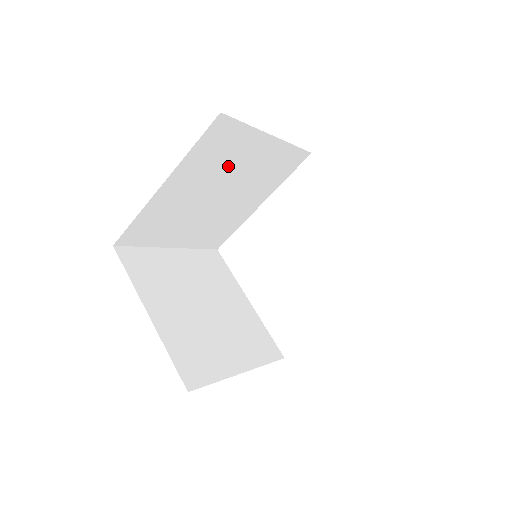
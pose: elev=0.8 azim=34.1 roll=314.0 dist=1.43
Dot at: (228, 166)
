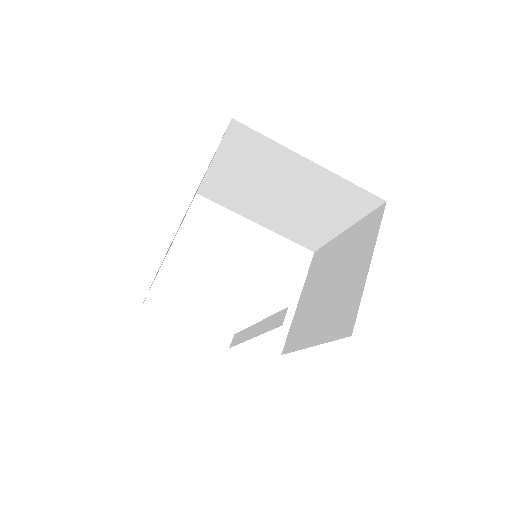
Dot at: (319, 203)
